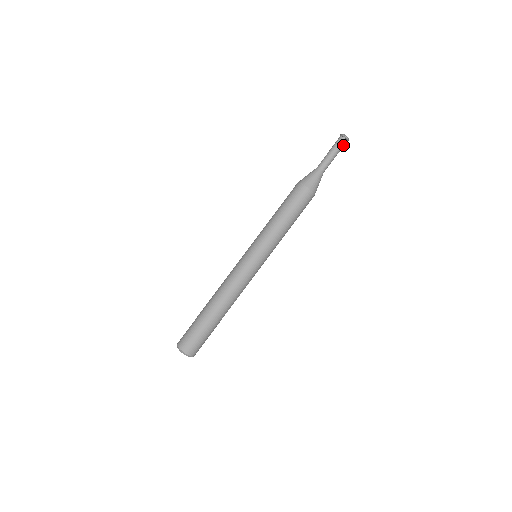
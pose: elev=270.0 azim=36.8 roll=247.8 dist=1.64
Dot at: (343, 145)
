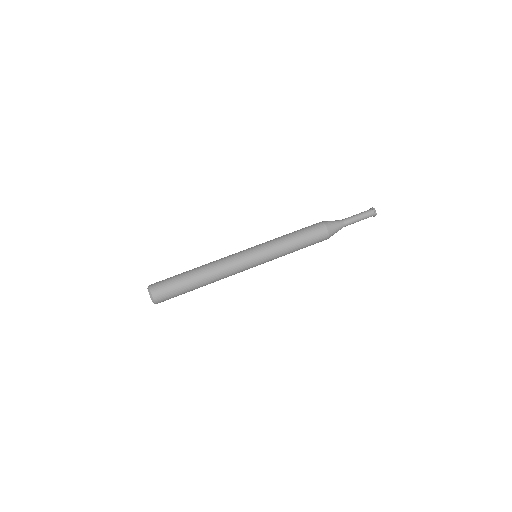
Dot at: (369, 214)
